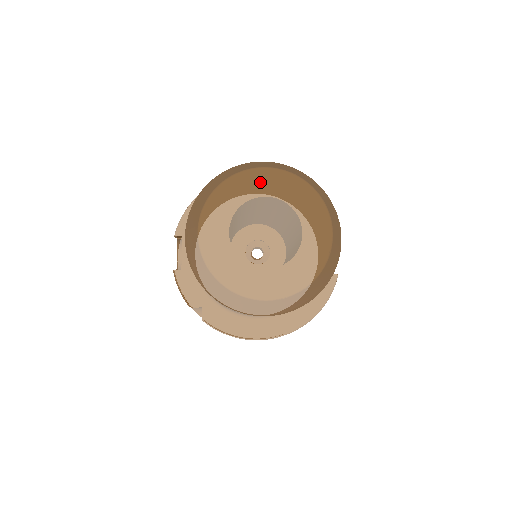
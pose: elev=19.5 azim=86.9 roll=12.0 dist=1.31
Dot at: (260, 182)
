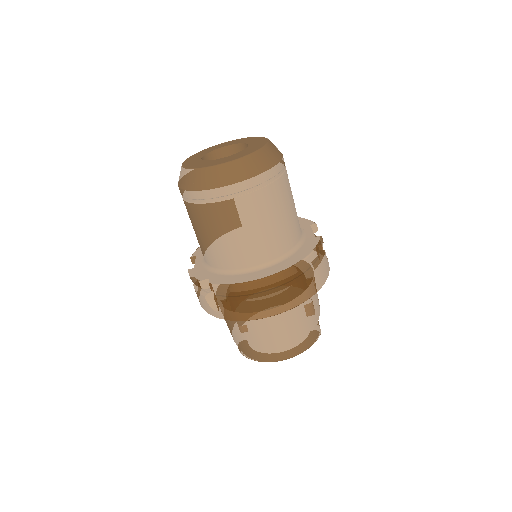
Dot at: (222, 145)
